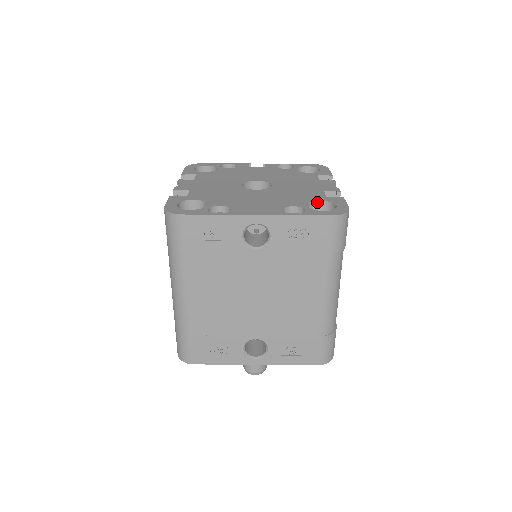
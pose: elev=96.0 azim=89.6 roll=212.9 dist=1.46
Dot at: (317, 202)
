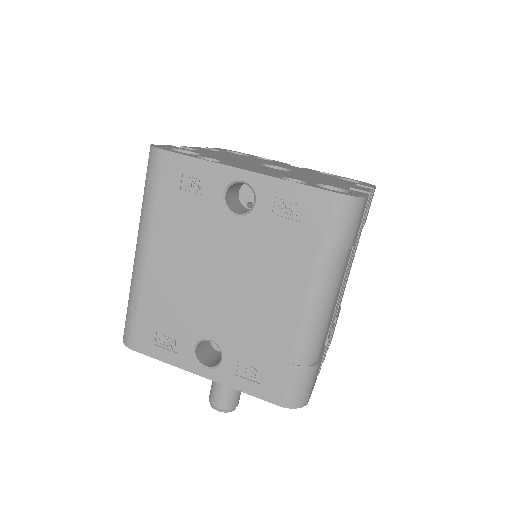
Dot at: (332, 188)
